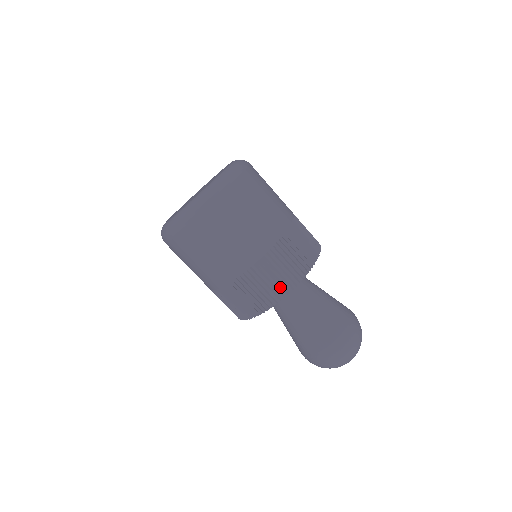
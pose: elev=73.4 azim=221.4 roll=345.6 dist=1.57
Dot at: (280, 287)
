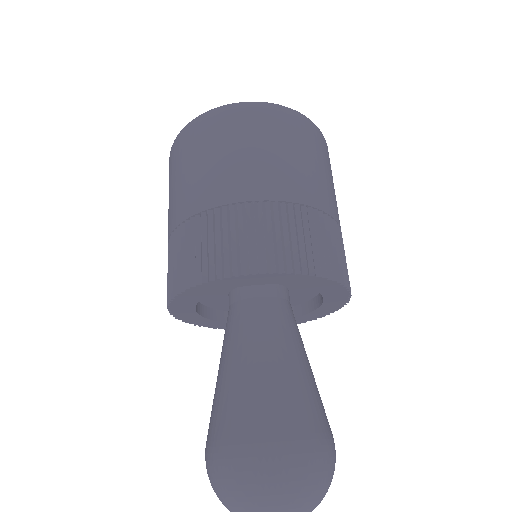
Dot at: (201, 267)
